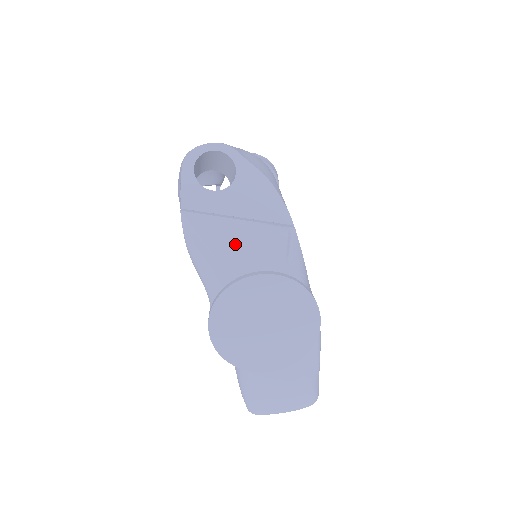
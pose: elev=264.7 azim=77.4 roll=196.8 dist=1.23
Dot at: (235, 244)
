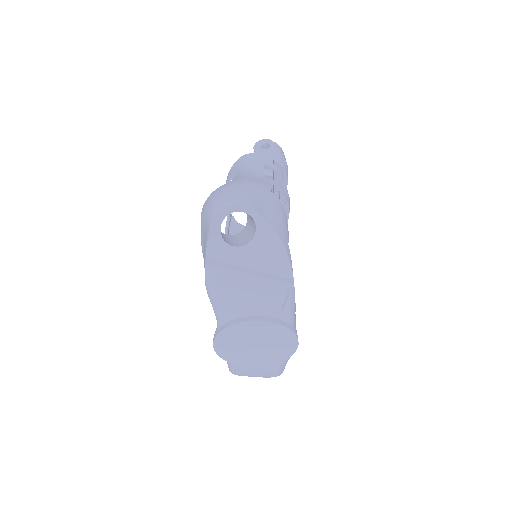
Dot at: (245, 294)
